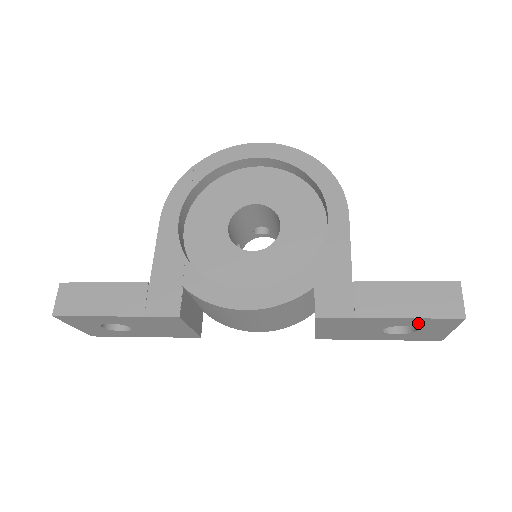
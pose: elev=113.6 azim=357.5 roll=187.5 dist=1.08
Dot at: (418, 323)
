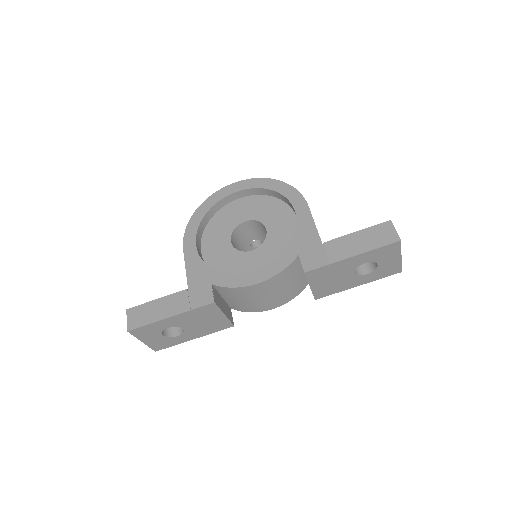
Dot at: (374, 256)
